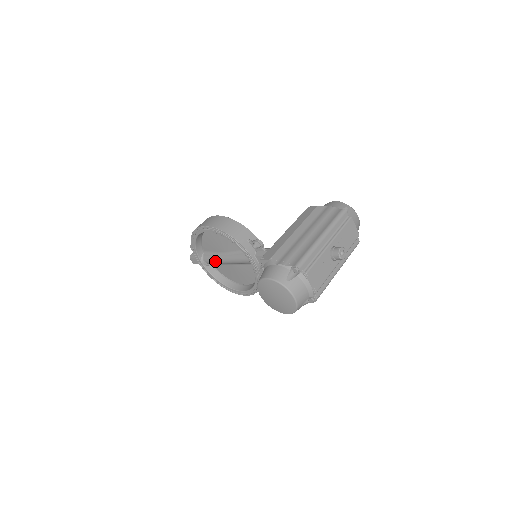
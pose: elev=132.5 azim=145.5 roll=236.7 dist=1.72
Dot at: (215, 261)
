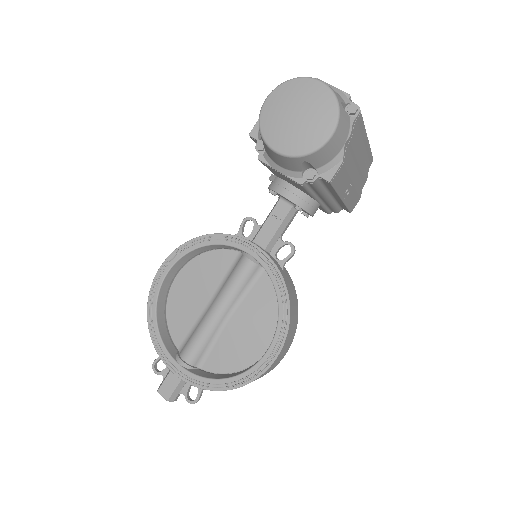
Dot at: (200, 336)
